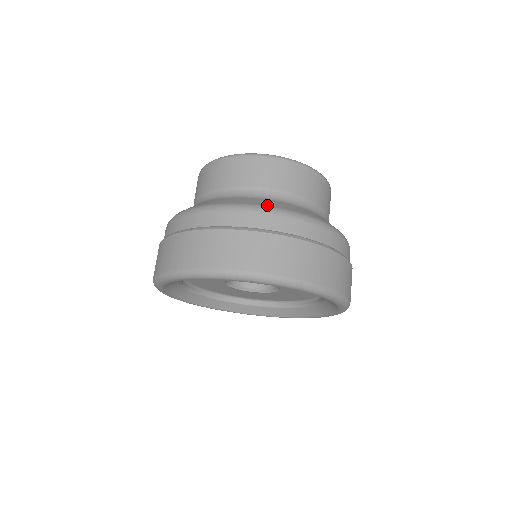
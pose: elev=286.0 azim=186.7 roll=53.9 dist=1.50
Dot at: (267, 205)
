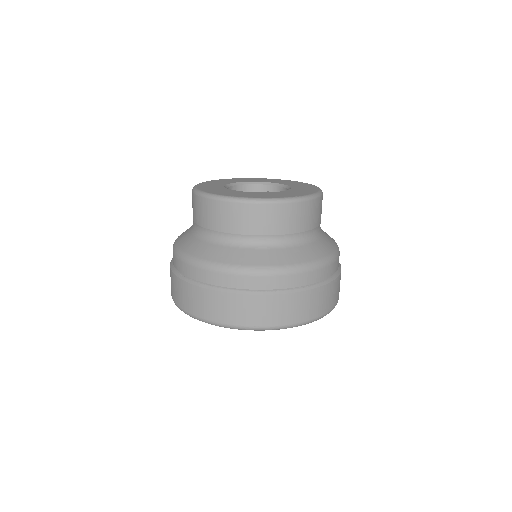
Dot at: (196, 255)
